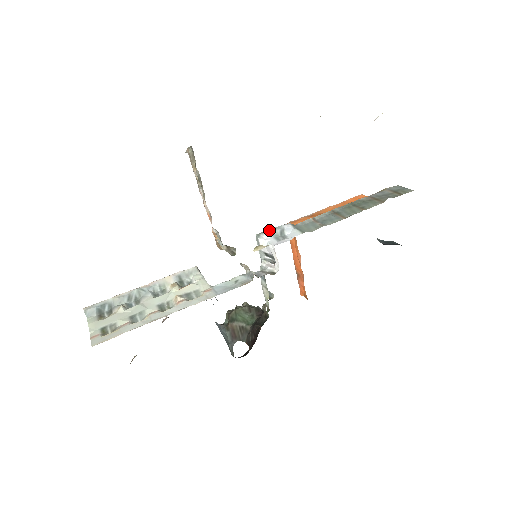
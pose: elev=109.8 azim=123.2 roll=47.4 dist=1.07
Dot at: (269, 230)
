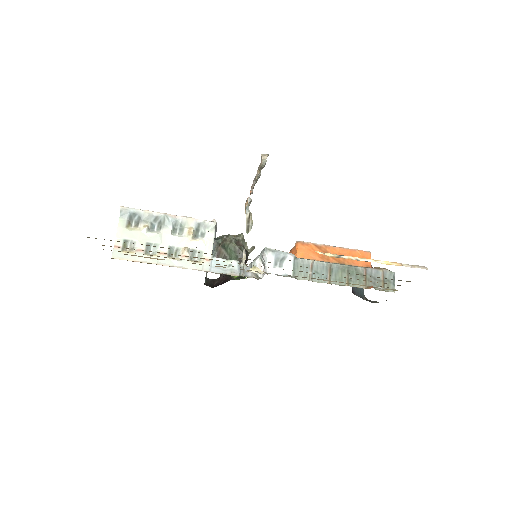
Dot at: (276, 251)
